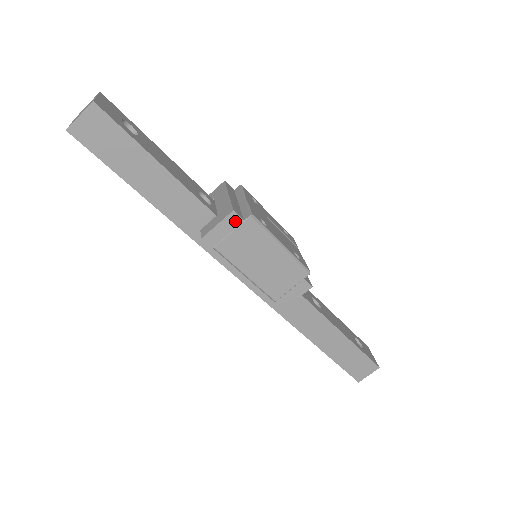
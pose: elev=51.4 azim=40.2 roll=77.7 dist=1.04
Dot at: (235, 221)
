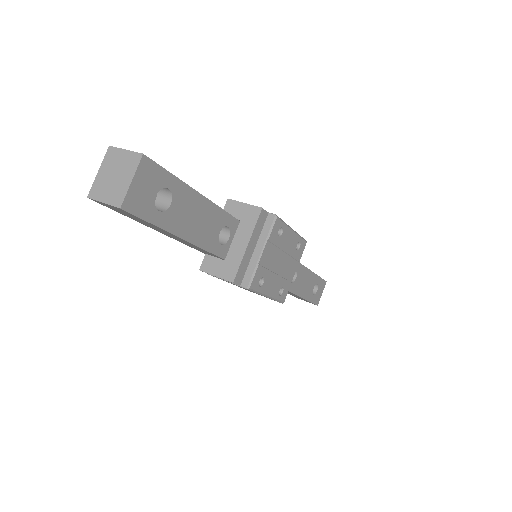
Dot at: (232, 283)
